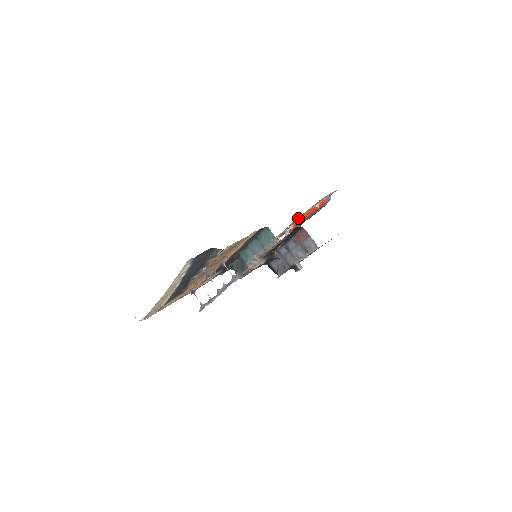
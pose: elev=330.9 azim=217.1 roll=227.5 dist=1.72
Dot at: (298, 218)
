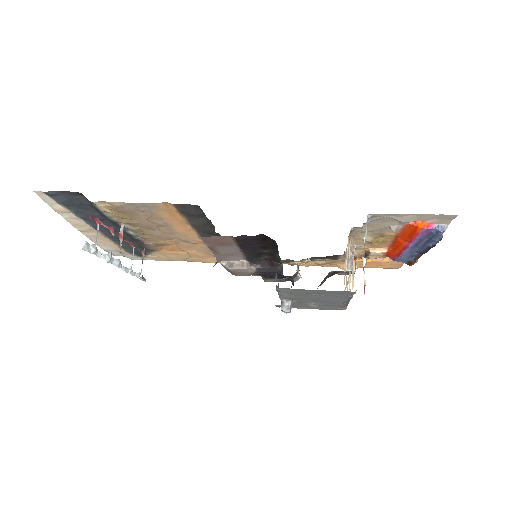
Dot at: (367, 236)
